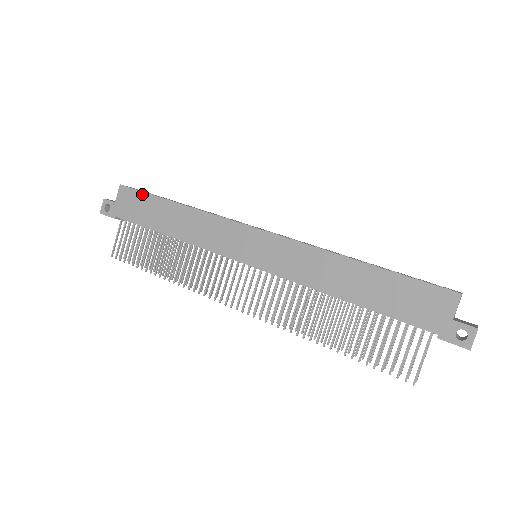
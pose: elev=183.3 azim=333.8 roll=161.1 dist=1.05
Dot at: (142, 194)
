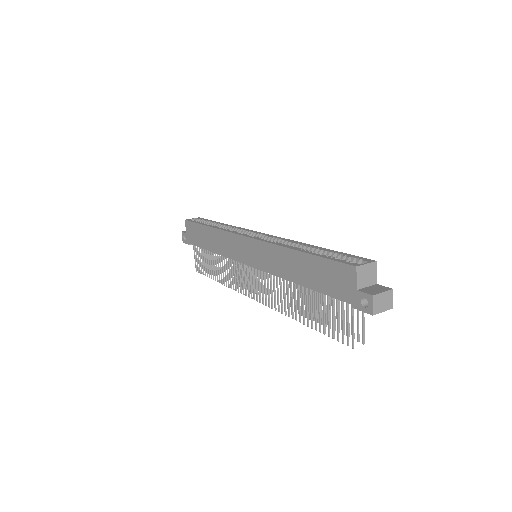
Dot at: (194, 224)
